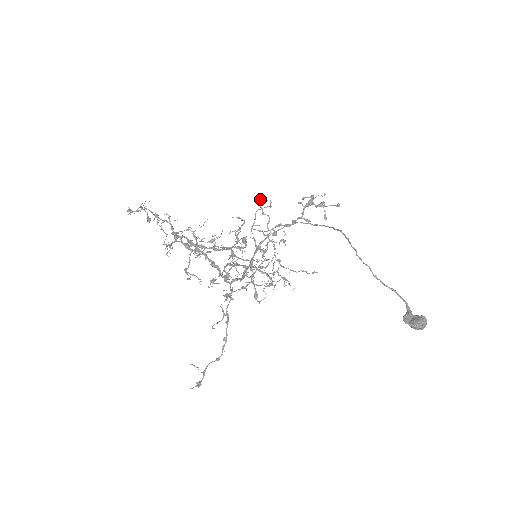
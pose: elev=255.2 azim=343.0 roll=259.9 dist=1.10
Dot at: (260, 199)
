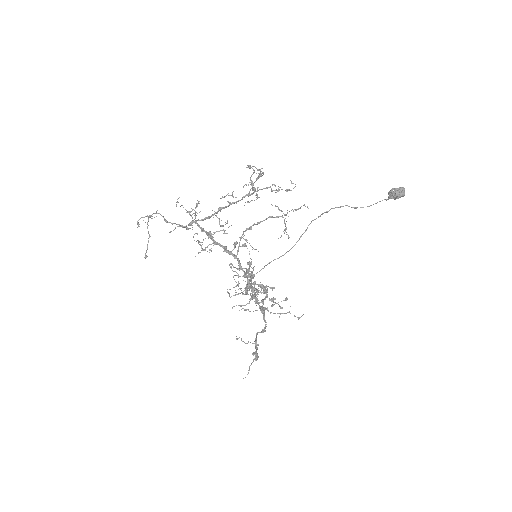
Dot at: occluded
